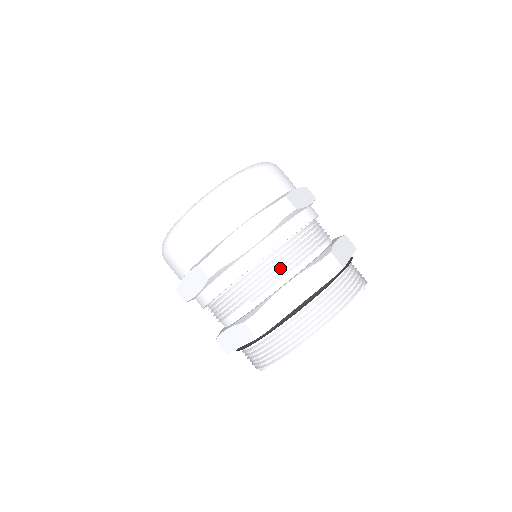
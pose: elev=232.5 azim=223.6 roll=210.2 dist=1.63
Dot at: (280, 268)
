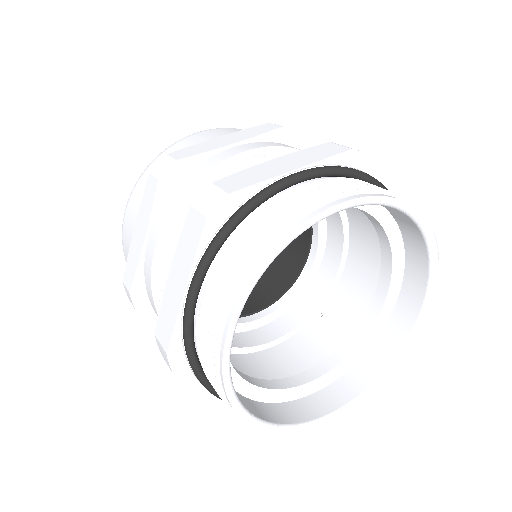
Dot at: occluded
